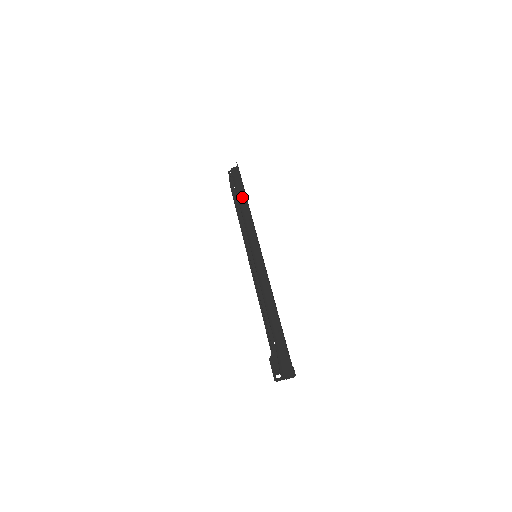
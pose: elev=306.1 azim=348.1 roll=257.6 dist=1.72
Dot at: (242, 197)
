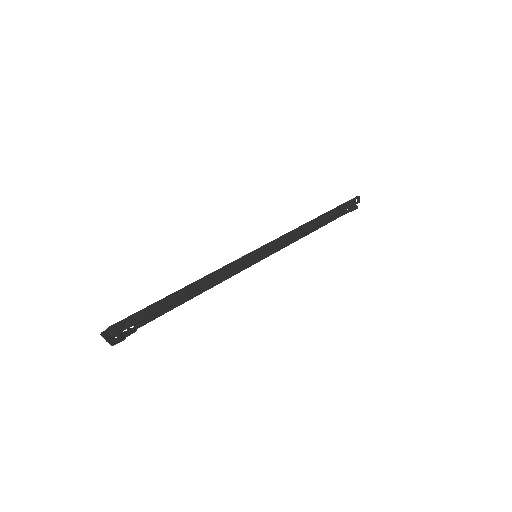
Dot at: occluded
